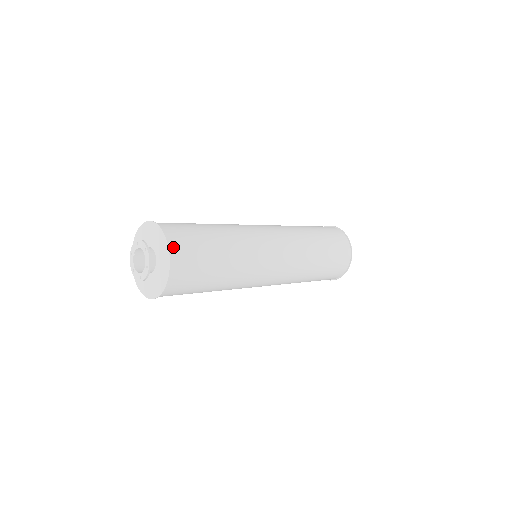
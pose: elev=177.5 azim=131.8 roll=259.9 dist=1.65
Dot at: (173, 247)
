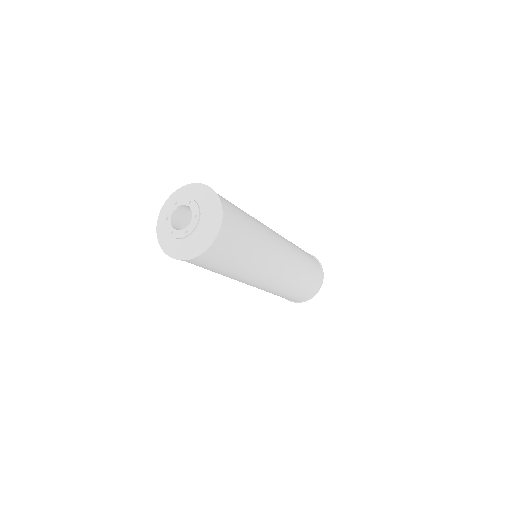
Dot at: (219, 197)
